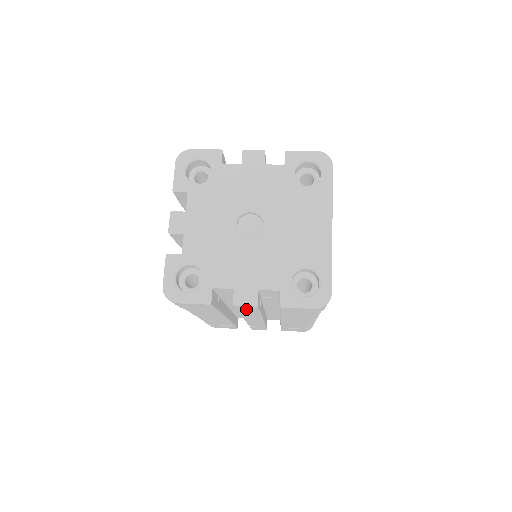
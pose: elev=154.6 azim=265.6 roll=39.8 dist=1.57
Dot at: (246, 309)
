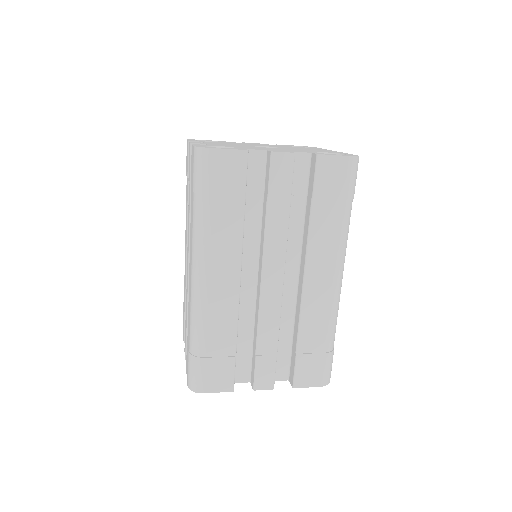
Dot at: (280, 178)
